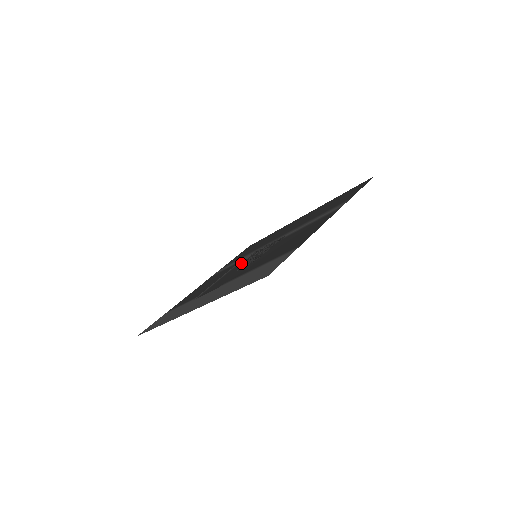
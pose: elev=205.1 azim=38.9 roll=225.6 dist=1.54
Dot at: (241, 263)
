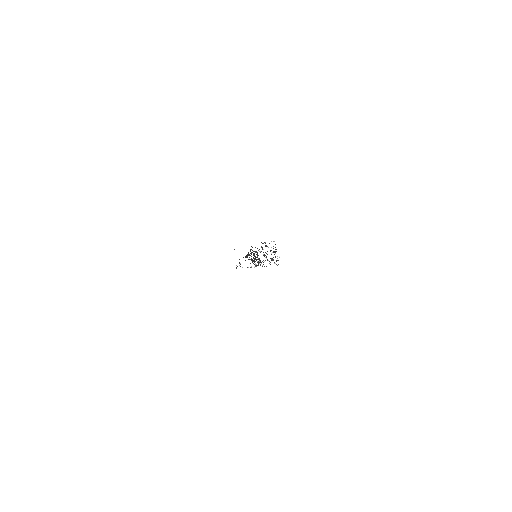
Dot at: occluded
